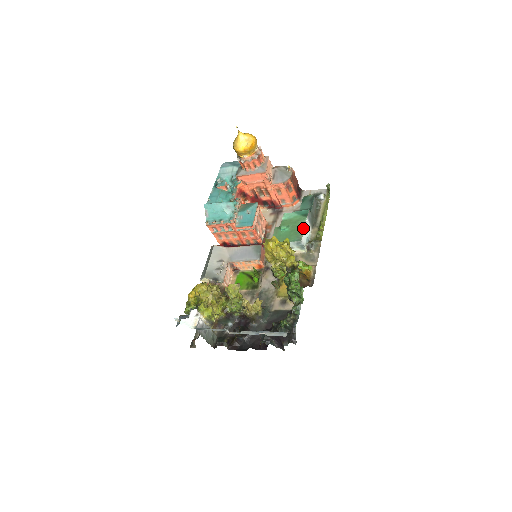
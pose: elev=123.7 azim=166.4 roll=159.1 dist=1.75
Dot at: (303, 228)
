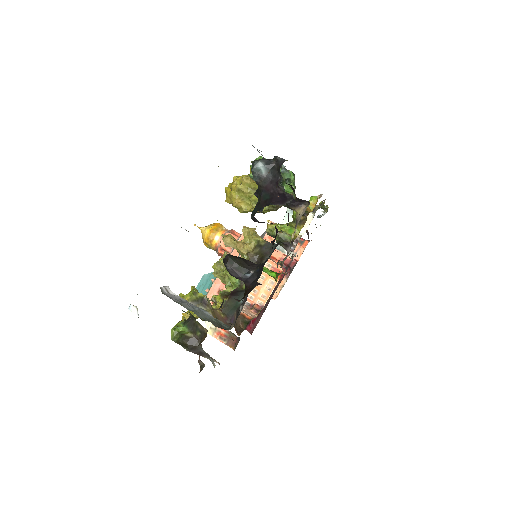
Dot at: occluded
